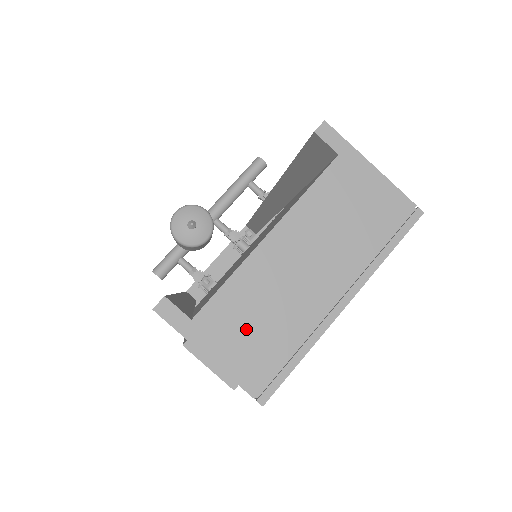
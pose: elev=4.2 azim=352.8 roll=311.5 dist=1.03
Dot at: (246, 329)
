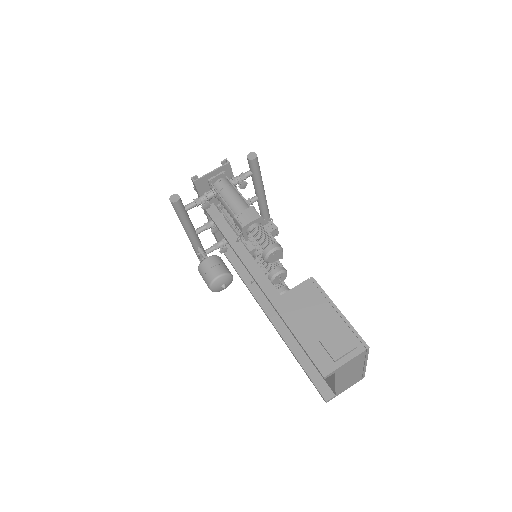
Dot at: (348, 384)
